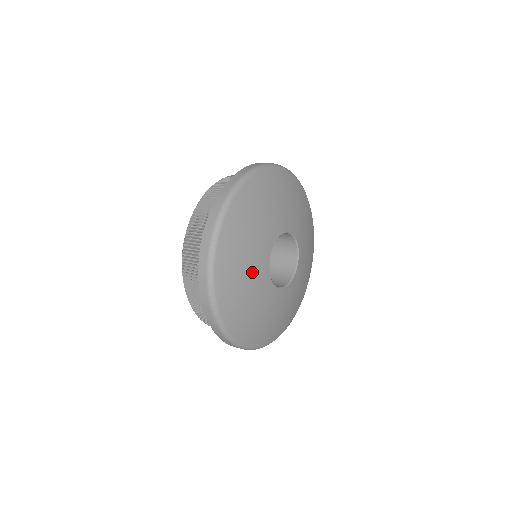
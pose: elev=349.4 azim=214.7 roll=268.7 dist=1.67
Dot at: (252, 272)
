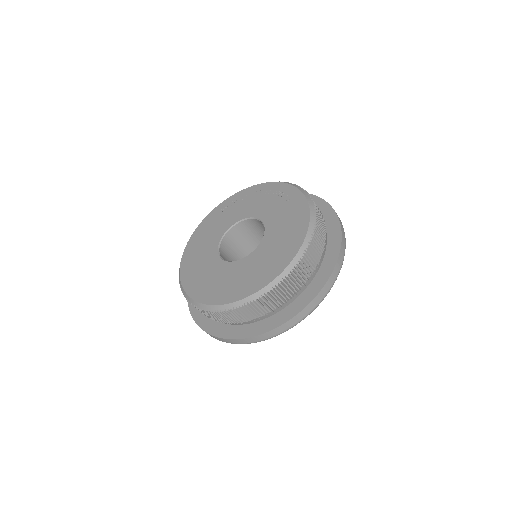
Dot at: occluded
